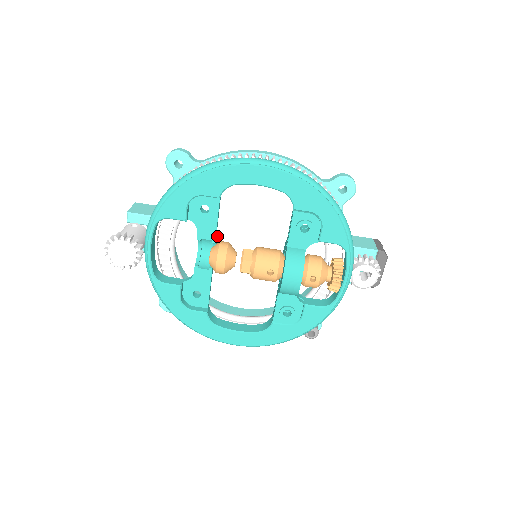
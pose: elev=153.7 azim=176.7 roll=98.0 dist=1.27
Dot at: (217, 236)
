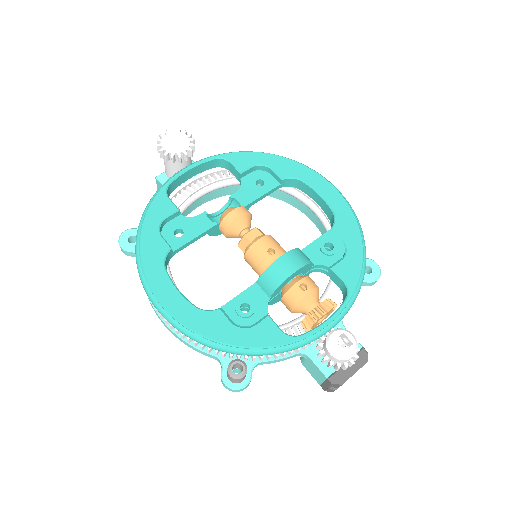
Dot at: occluded
